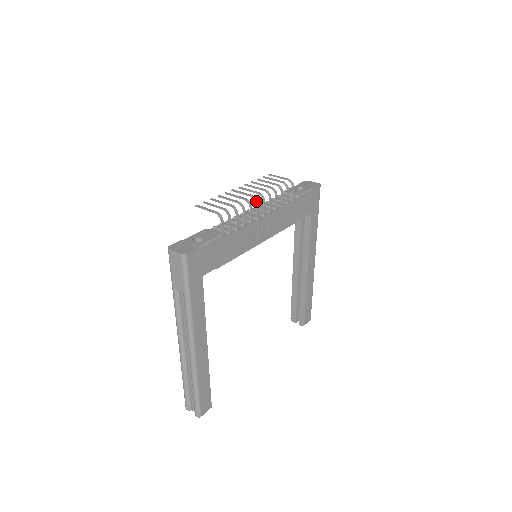
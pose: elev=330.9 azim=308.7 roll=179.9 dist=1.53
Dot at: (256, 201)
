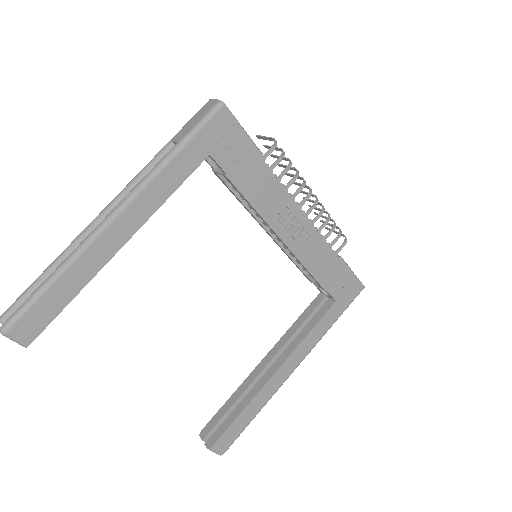
Dot at: (310, 191)
